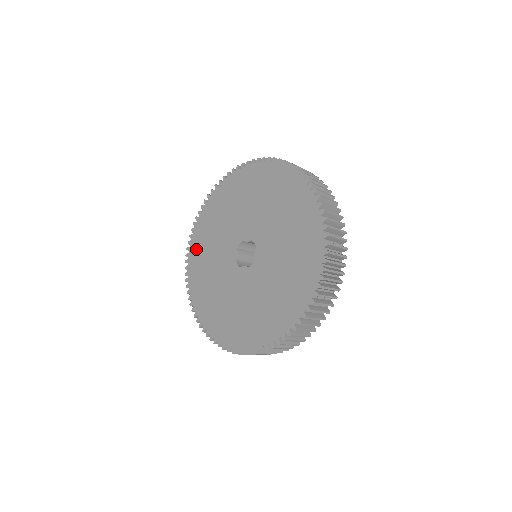
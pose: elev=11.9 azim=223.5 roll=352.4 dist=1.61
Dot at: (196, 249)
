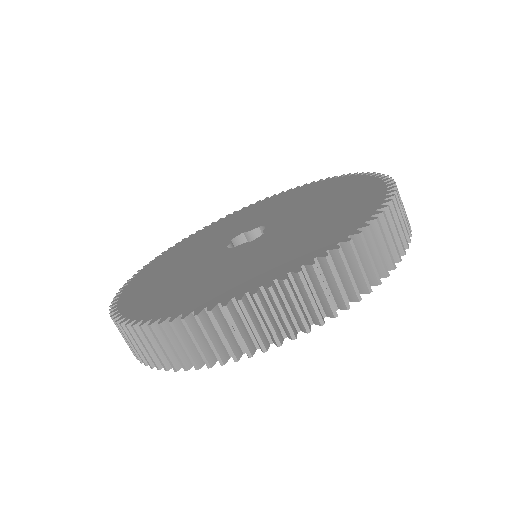
Dot at: (152, 268)
